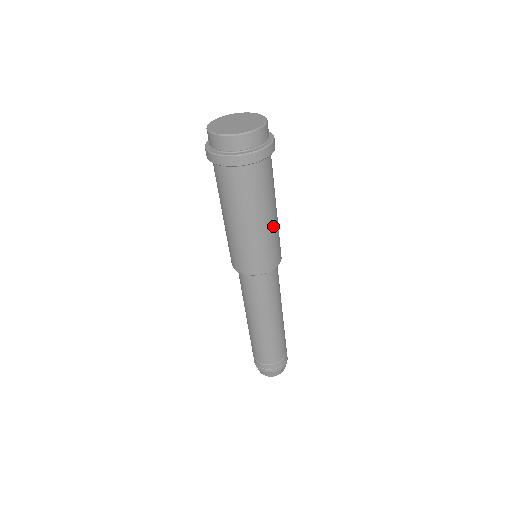
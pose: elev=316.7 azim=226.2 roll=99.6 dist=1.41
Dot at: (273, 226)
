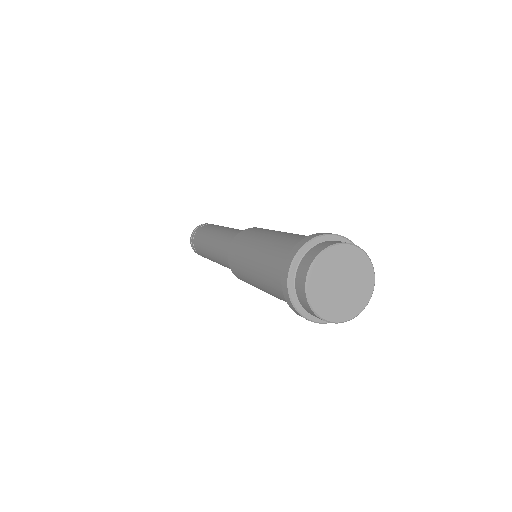
Dot at: occluded
